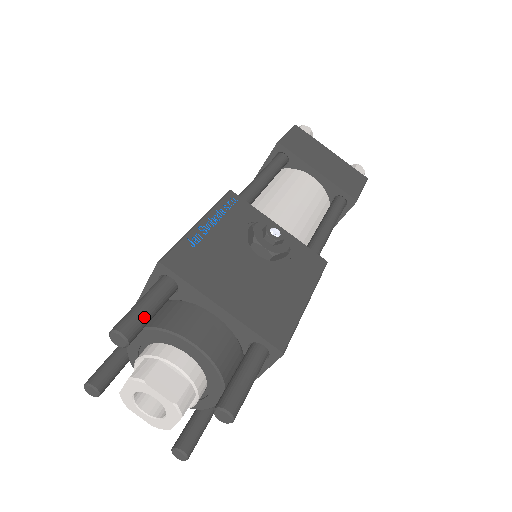
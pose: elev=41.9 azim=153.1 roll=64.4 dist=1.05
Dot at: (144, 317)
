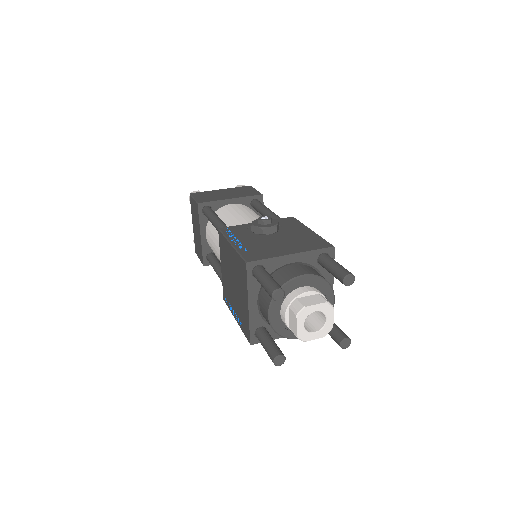
Dot at: (274, 281)
